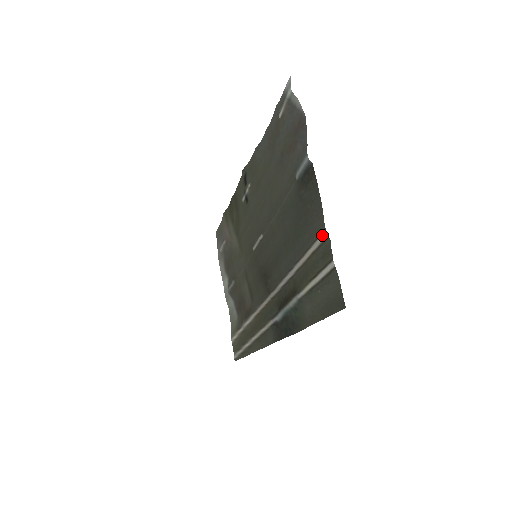
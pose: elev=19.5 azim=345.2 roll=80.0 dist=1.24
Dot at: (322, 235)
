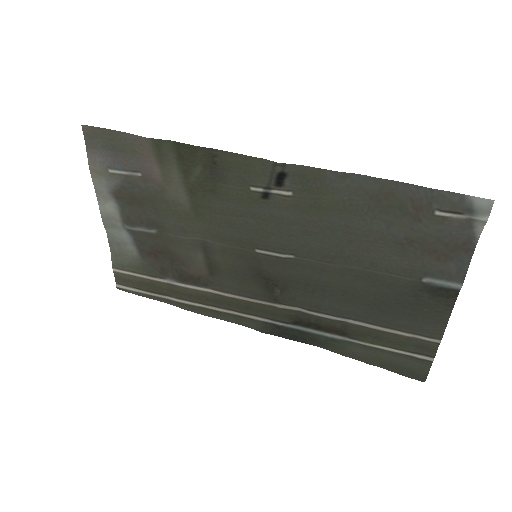
Dot at: (432, 339)
